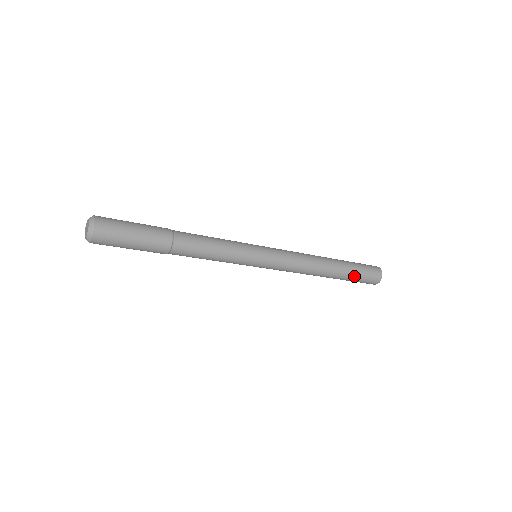
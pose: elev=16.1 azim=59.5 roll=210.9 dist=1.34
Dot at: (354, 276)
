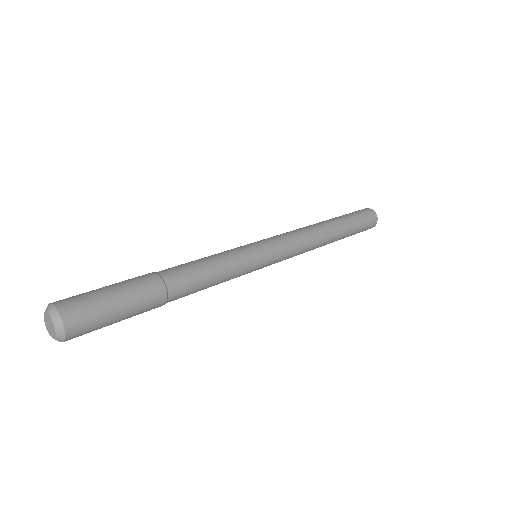
Dot at: (351, 235)
